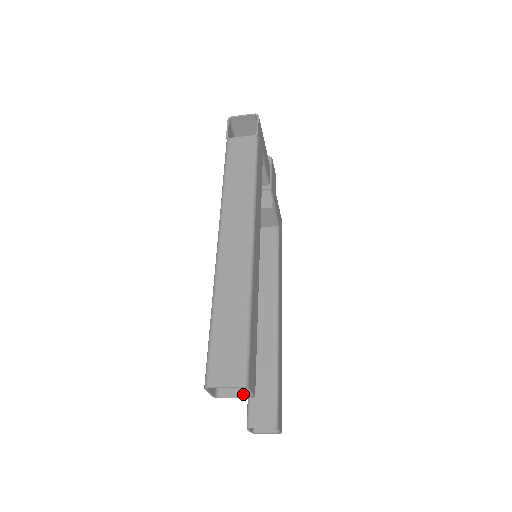
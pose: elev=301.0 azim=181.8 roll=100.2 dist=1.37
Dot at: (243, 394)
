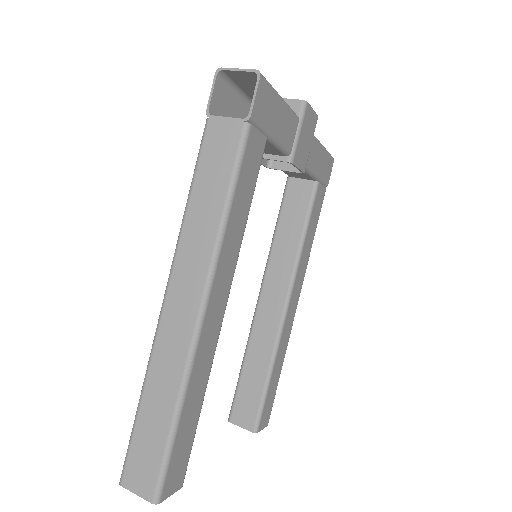
Dot at: occluded
